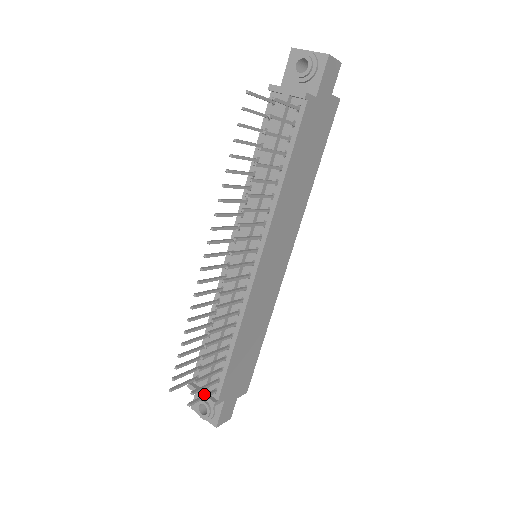
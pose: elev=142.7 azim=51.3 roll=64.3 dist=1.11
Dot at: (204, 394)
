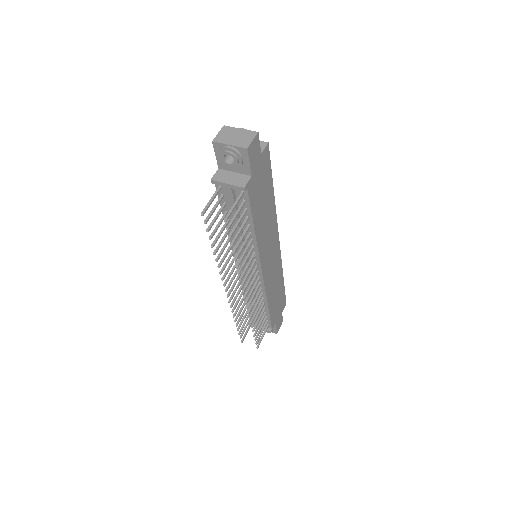
Dot at: occluded
